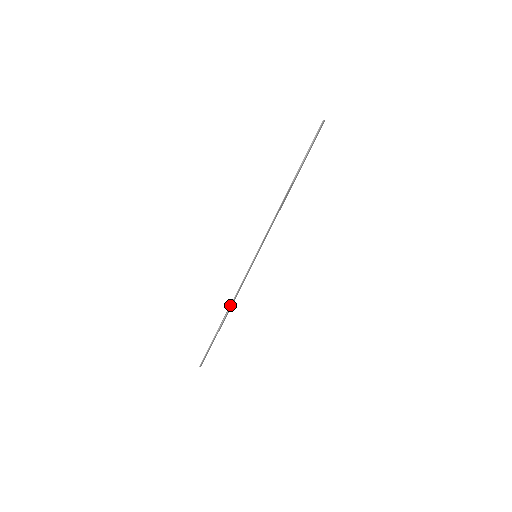
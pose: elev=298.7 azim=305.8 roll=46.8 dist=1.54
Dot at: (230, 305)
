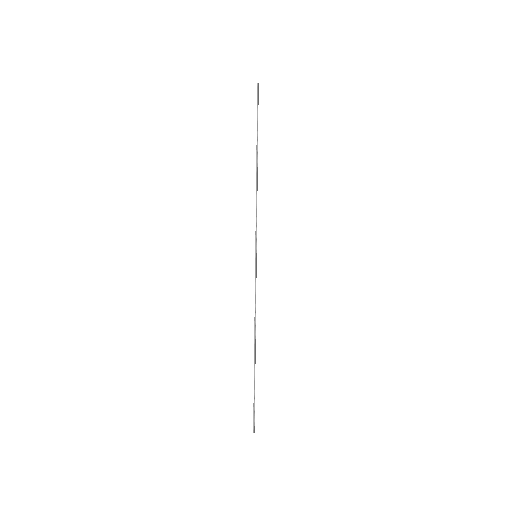
Dot at: (254, 330)
